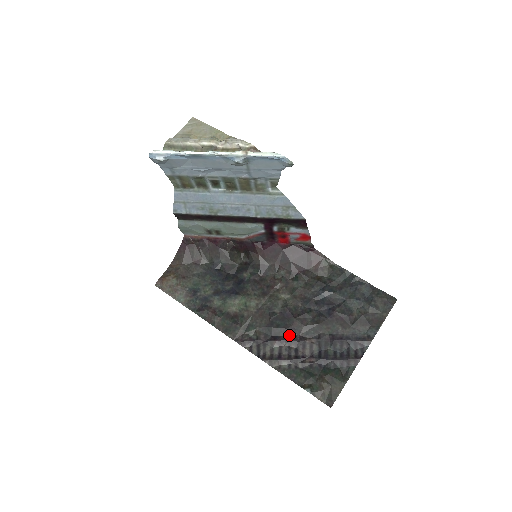
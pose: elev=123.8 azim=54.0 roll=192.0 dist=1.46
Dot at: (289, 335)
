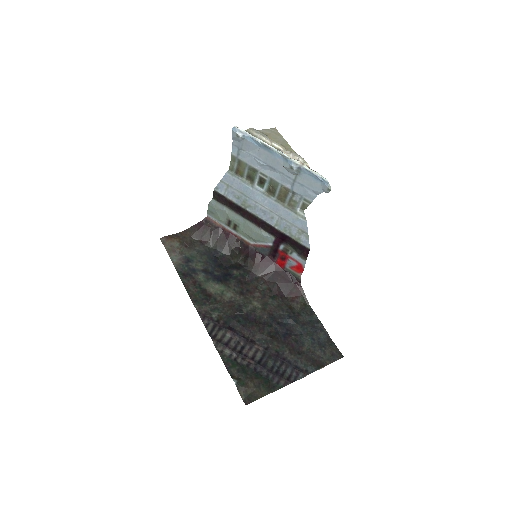
Dot at: (244, 333)
